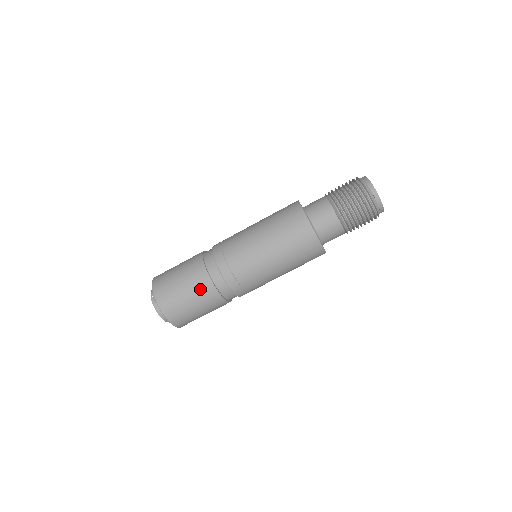
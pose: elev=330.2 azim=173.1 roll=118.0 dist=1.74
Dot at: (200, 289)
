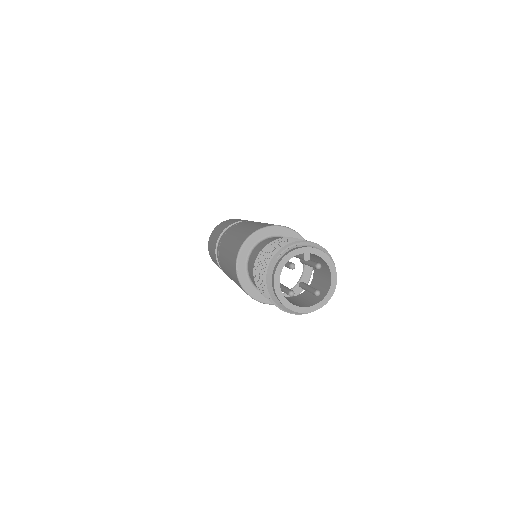
Dot at: (214, 257)
